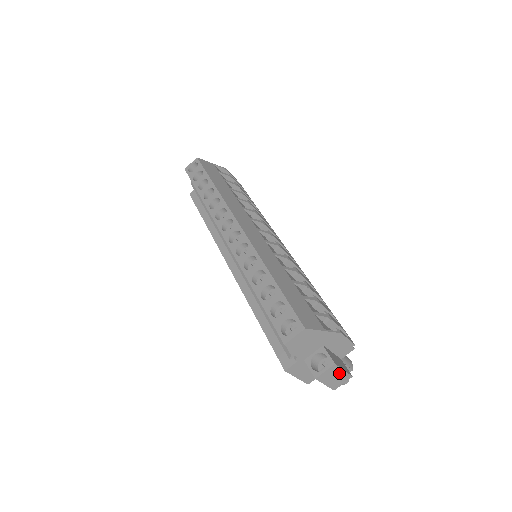
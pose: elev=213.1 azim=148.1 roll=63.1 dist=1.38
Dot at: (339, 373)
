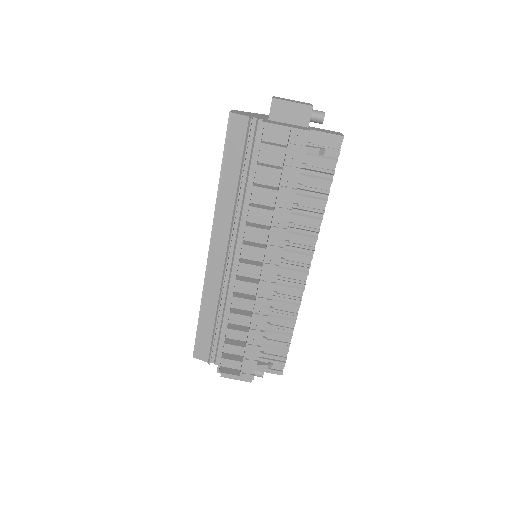
Dot at: occluded
